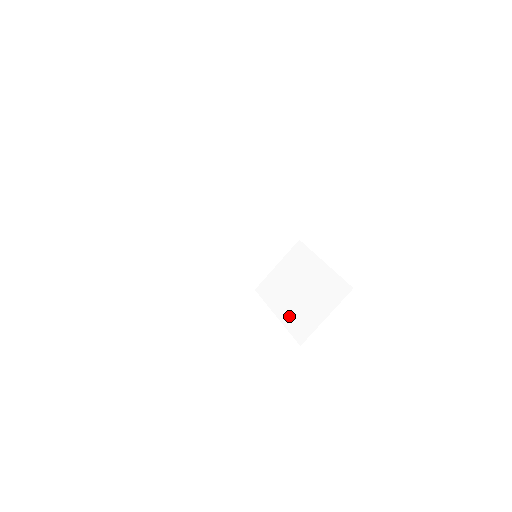
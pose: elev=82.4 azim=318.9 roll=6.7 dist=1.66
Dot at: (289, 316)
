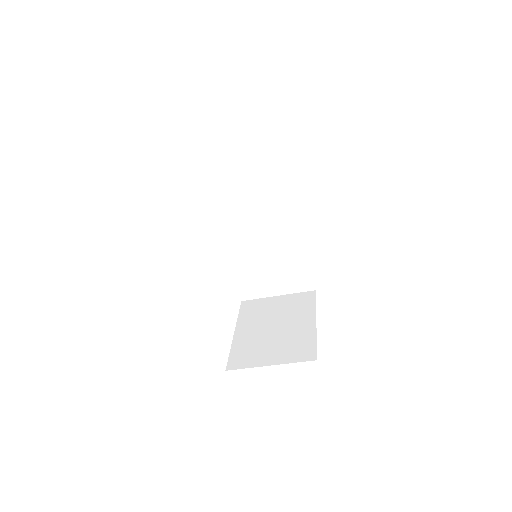
Dot at: (243, 340)
